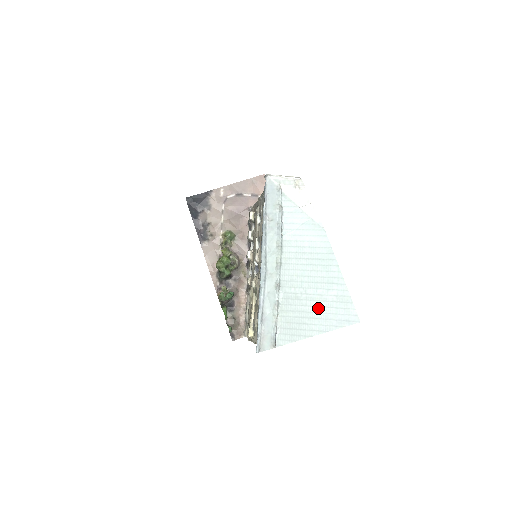
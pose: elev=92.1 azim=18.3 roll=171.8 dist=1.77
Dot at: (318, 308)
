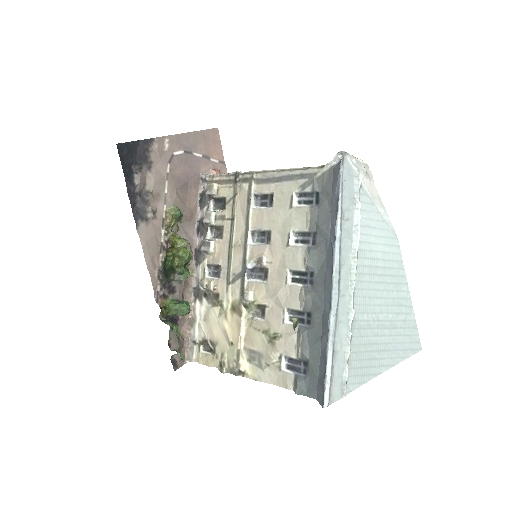
Dot at: (388, 337)
